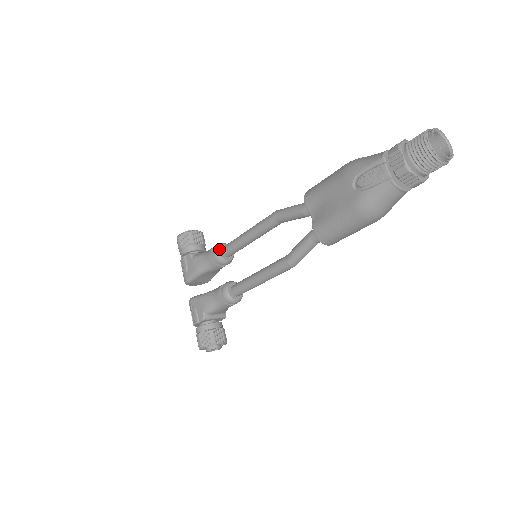
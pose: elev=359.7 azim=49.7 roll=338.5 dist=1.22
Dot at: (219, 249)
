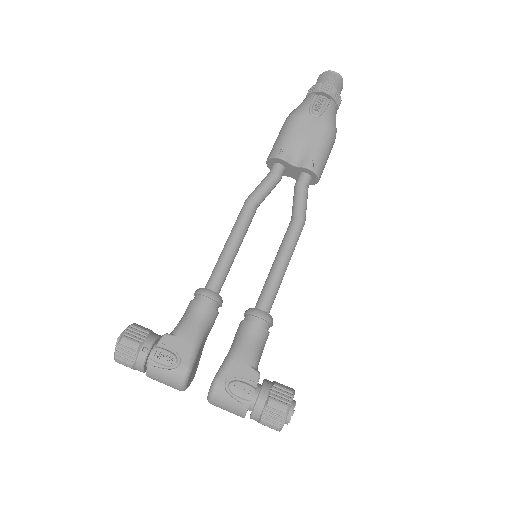
Dot at: (206, 289)
